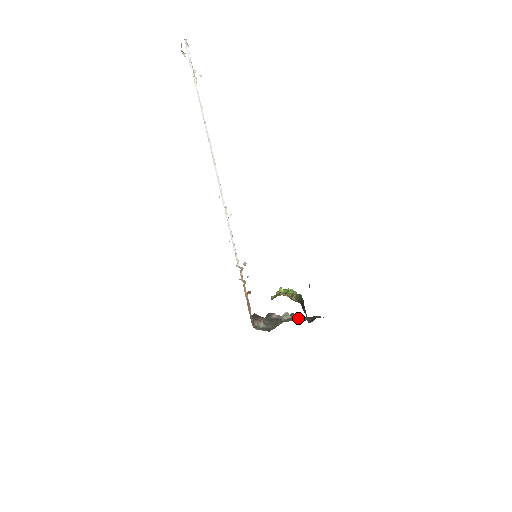
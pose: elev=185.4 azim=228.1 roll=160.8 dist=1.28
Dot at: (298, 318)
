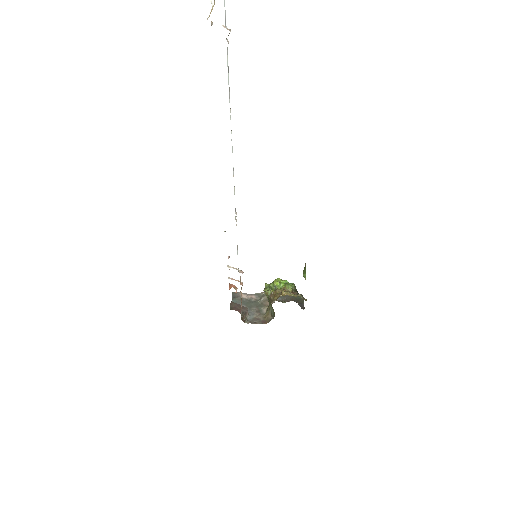
Dot at: occluded
